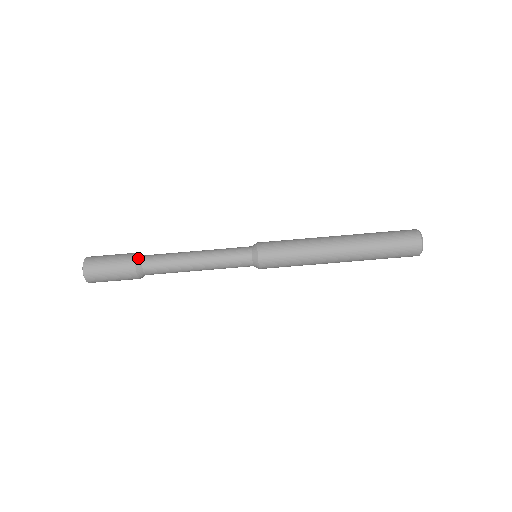
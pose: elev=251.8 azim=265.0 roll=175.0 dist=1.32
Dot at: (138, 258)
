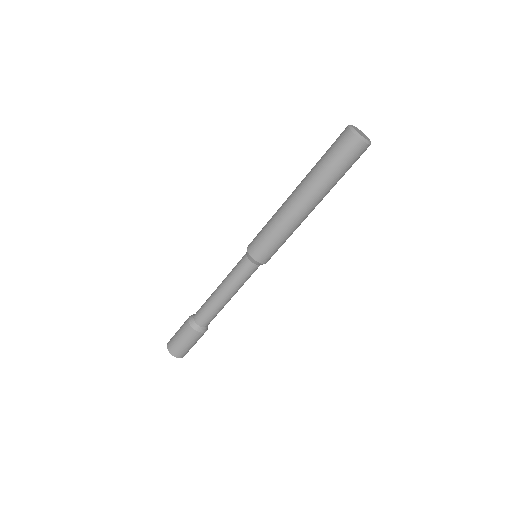
Dot at: (194, 326)
